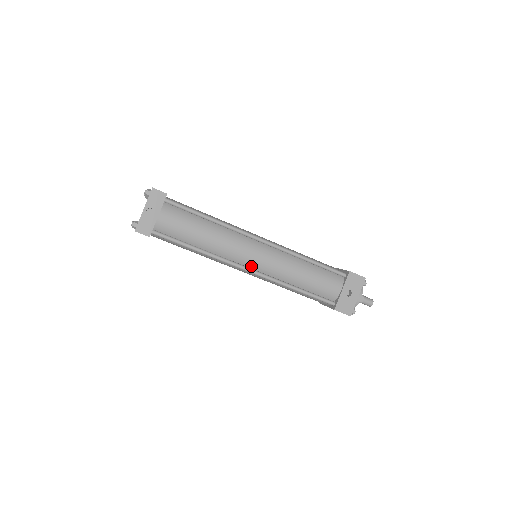
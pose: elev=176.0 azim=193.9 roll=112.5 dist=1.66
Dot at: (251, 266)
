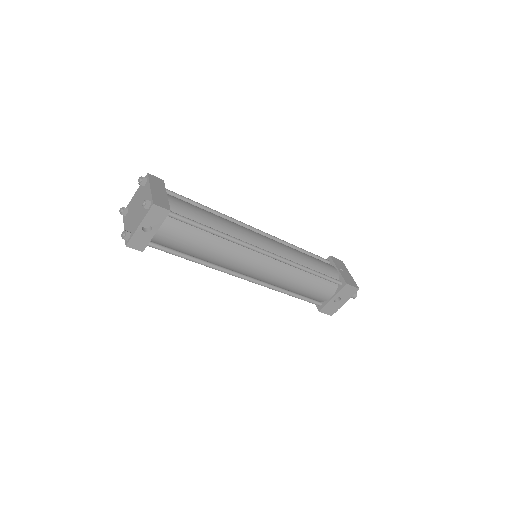
Dot at: (249, 275)
